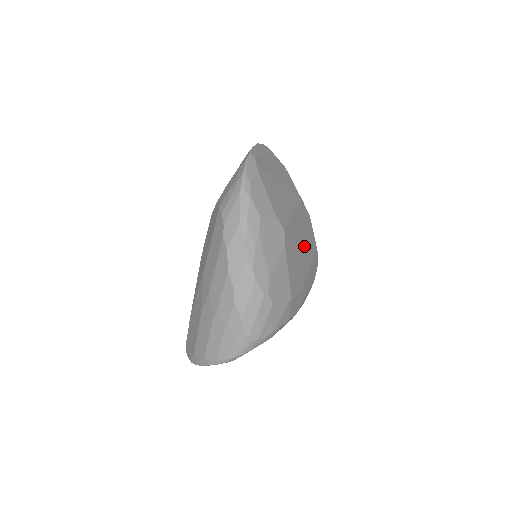
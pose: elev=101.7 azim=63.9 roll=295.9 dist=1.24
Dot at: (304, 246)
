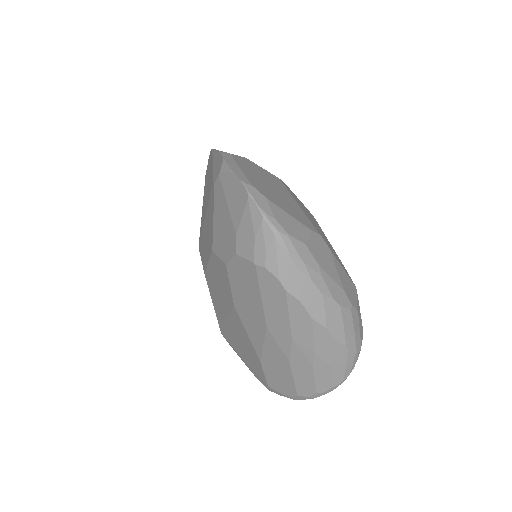
Dot at: (317, 225)
